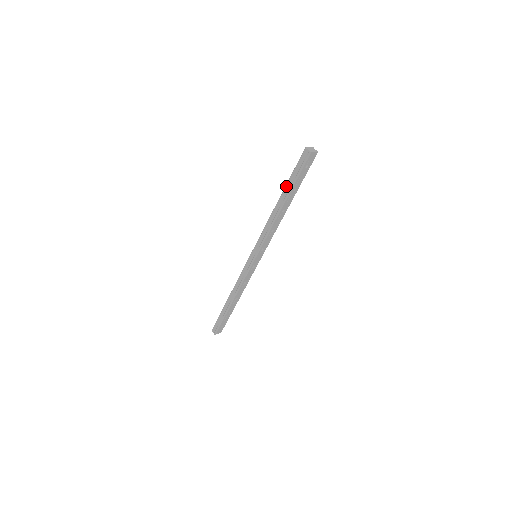
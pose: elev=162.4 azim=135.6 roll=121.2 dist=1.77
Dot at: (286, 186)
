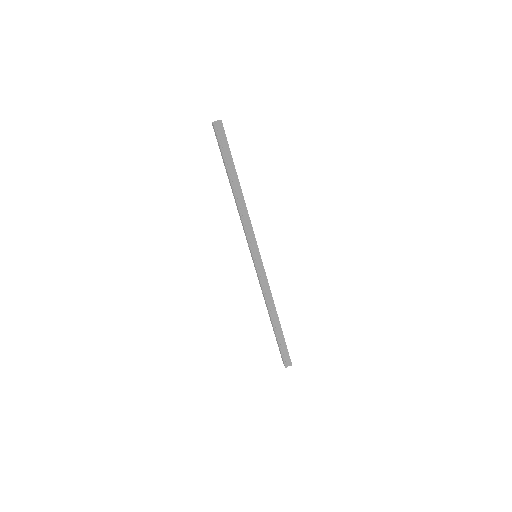
Dot at: (228, 169)
